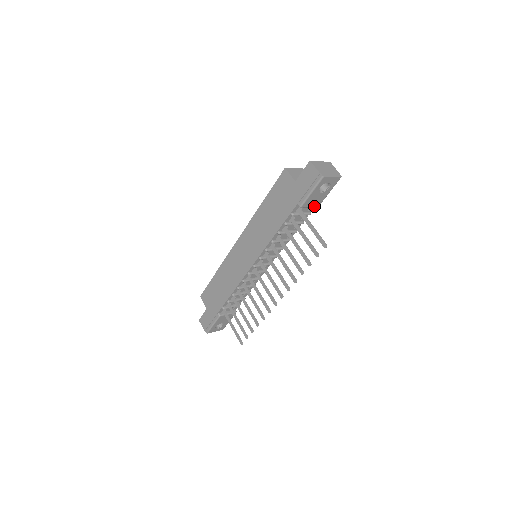
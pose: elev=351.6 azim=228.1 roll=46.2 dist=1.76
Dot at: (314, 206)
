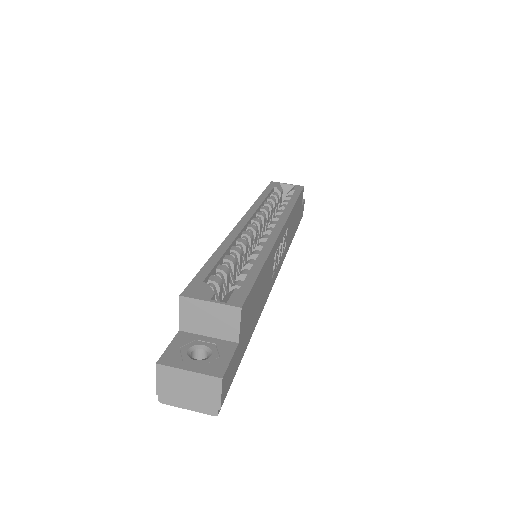
Dot at: occluded
